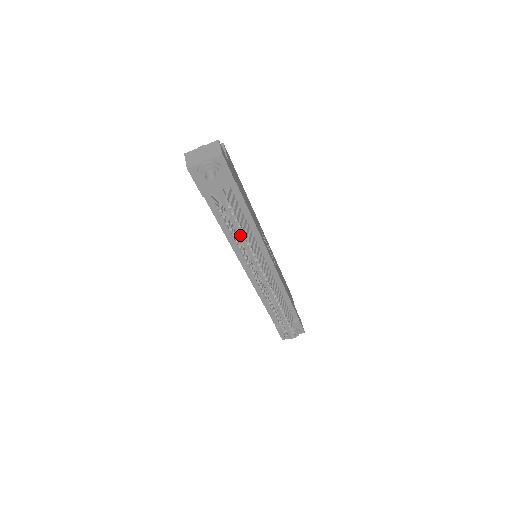
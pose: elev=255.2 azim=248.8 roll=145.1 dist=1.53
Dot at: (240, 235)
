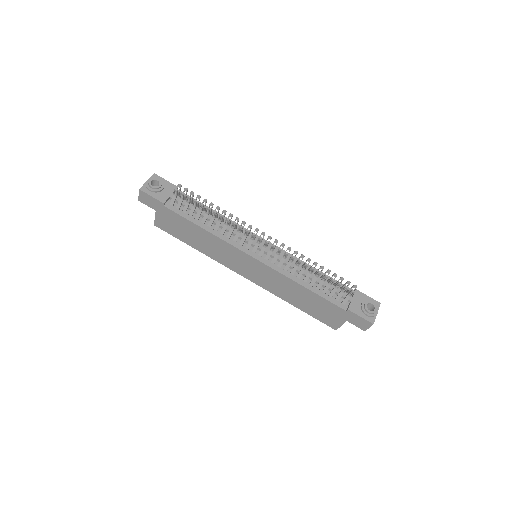
Dot at: (215, 222)
